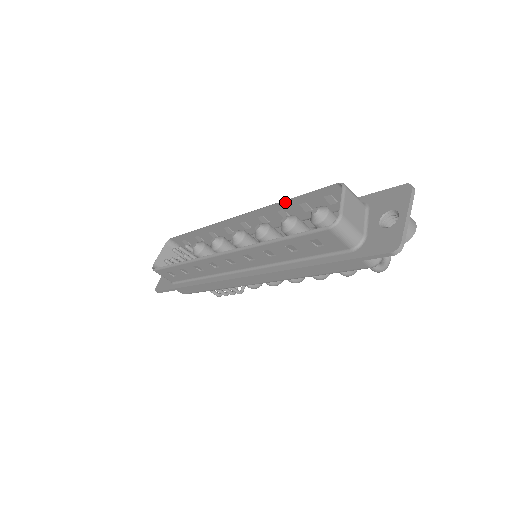
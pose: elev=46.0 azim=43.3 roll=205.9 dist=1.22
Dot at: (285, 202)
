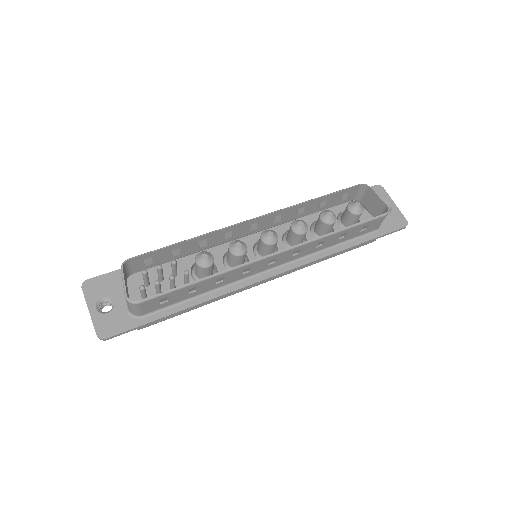
Dot at: (314, 200)
